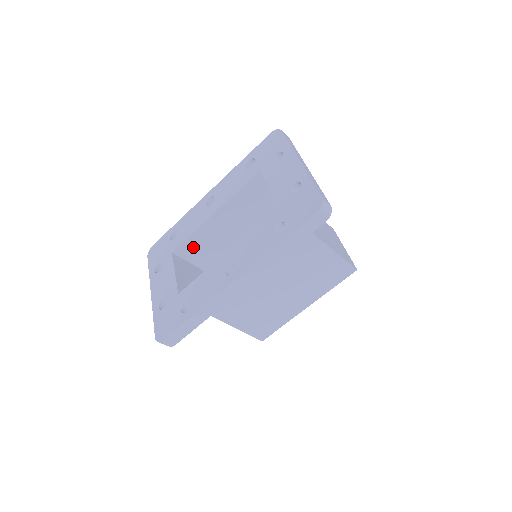
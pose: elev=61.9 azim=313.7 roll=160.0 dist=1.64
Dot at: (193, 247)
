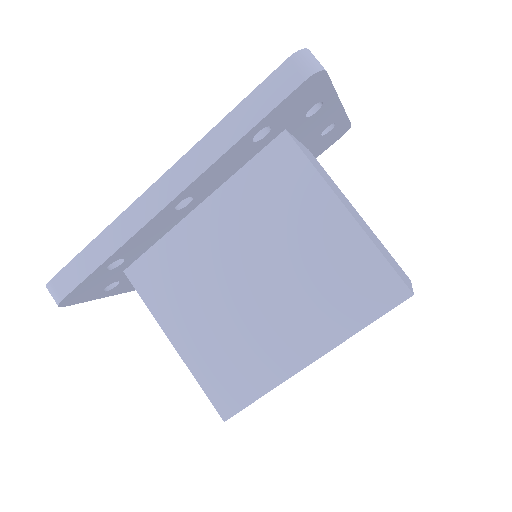
Dot at: occluded
